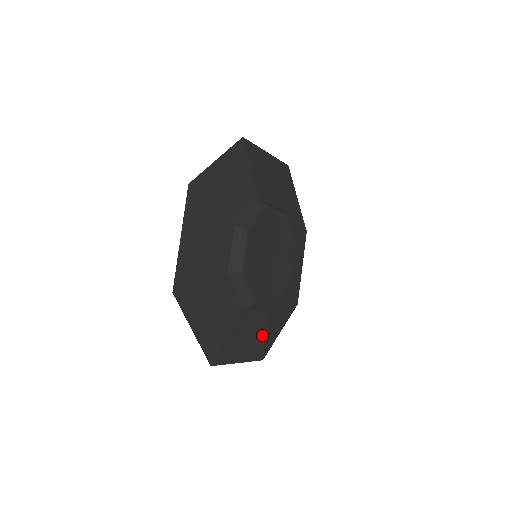
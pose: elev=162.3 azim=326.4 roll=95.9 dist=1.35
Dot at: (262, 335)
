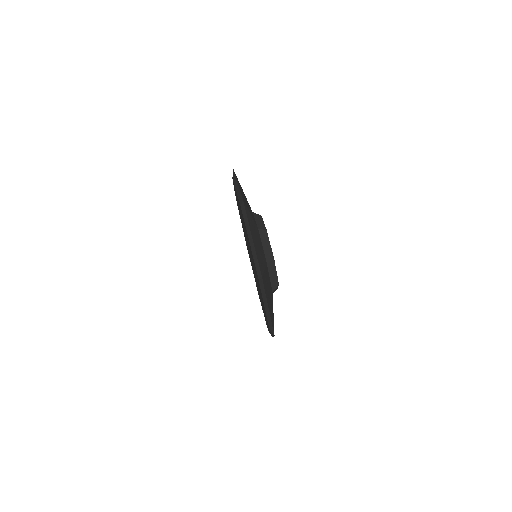
Dot at: (272, 309)
